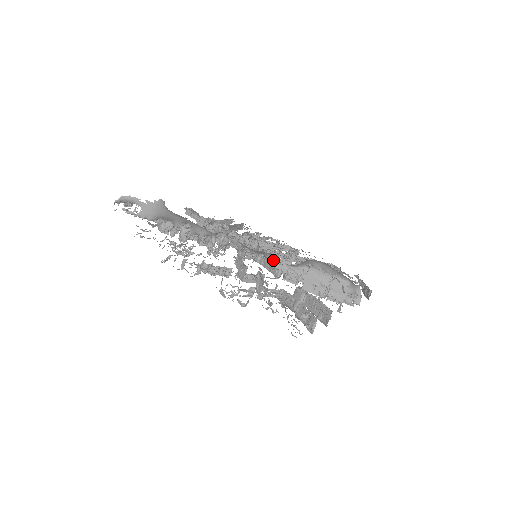
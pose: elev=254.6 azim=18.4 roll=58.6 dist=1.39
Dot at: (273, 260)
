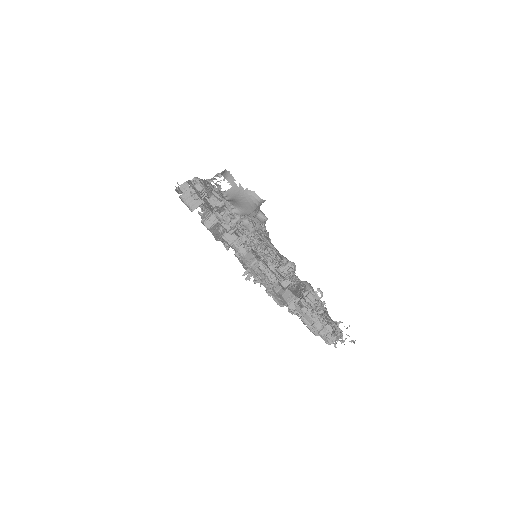
Dot at: occluded
